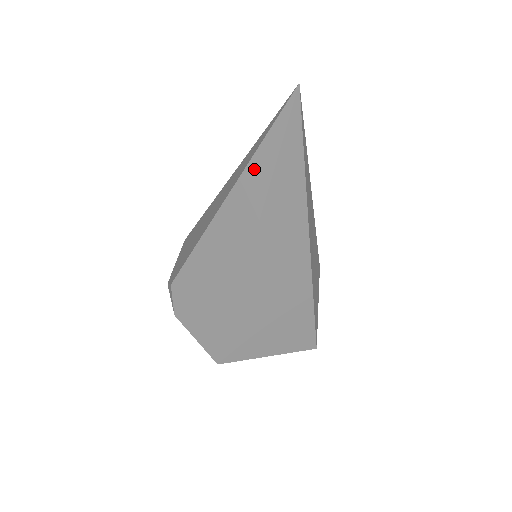
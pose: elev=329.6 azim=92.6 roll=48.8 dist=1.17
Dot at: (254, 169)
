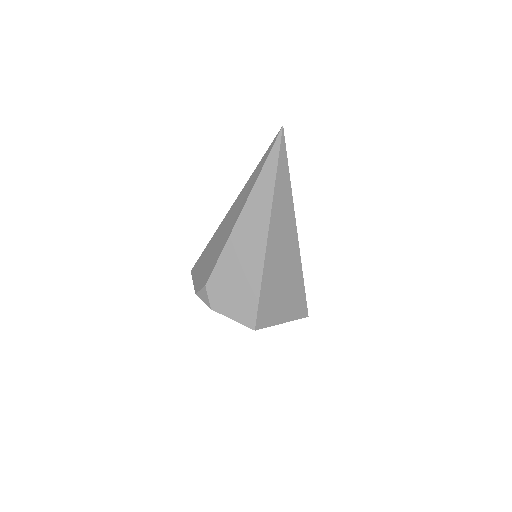
Dot at: (262, 180)
